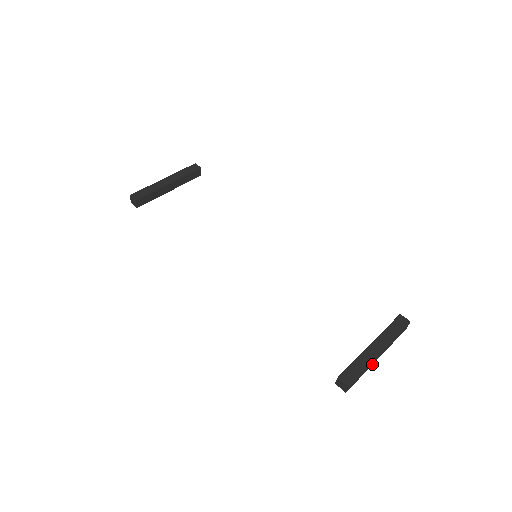
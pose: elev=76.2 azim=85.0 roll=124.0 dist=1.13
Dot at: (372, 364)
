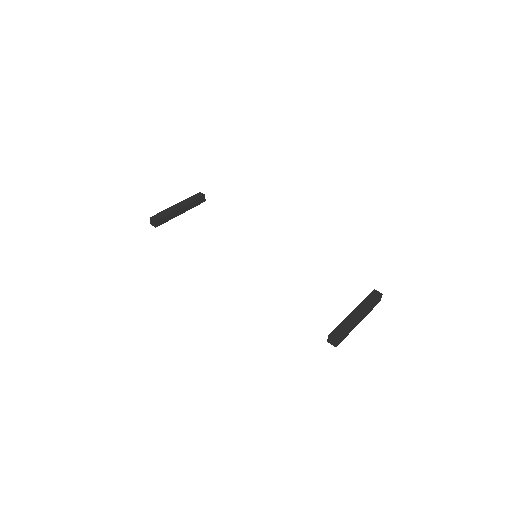
Dot at: occluded
